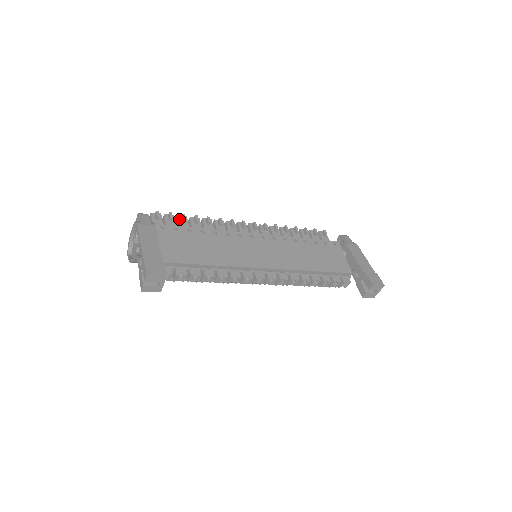
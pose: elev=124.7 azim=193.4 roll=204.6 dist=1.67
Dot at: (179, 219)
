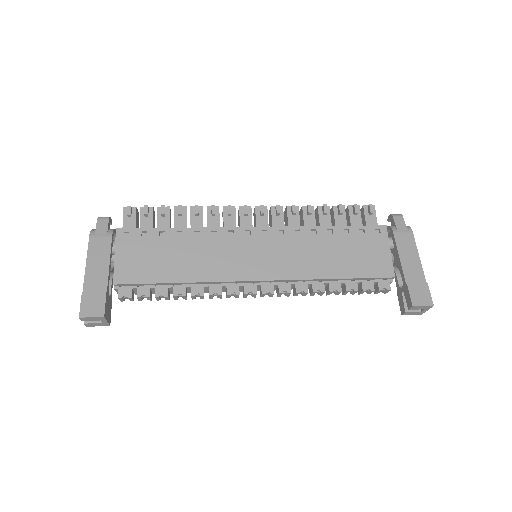
Dot at: (158, 212)
